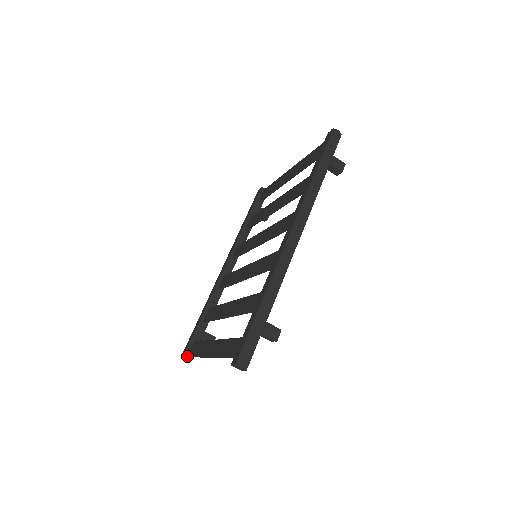
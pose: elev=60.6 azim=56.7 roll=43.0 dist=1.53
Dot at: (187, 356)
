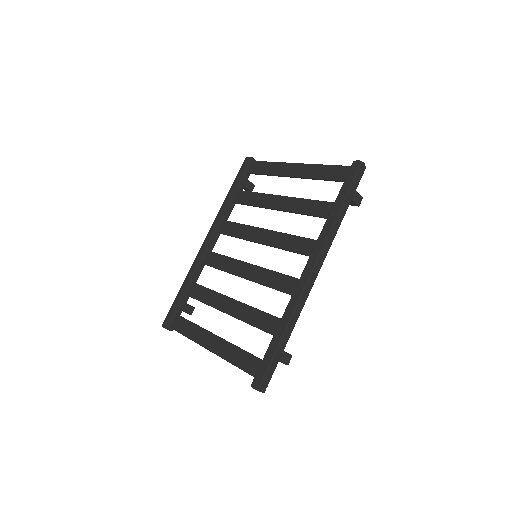
Dot at: (169, 327)
